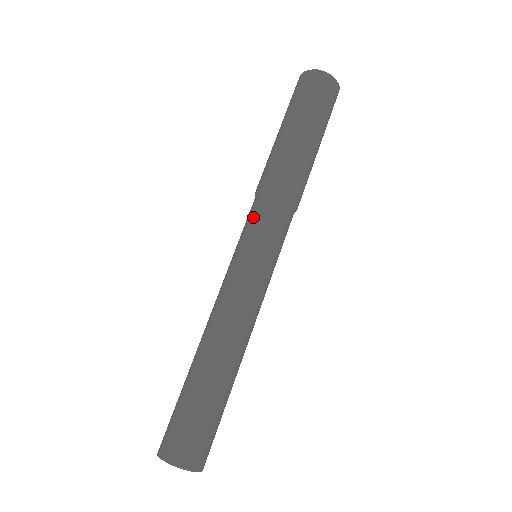
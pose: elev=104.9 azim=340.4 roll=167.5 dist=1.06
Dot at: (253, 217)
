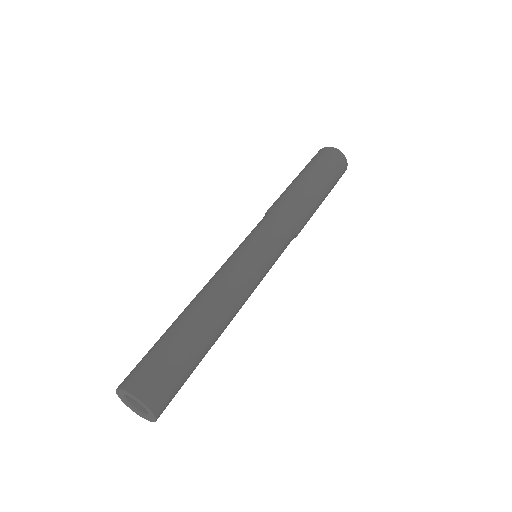
Dot at: occluded
